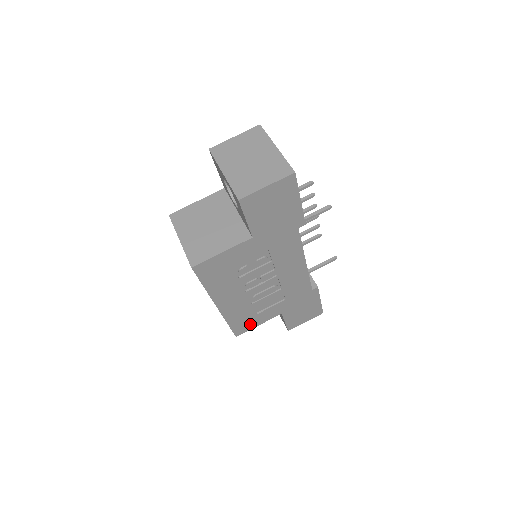
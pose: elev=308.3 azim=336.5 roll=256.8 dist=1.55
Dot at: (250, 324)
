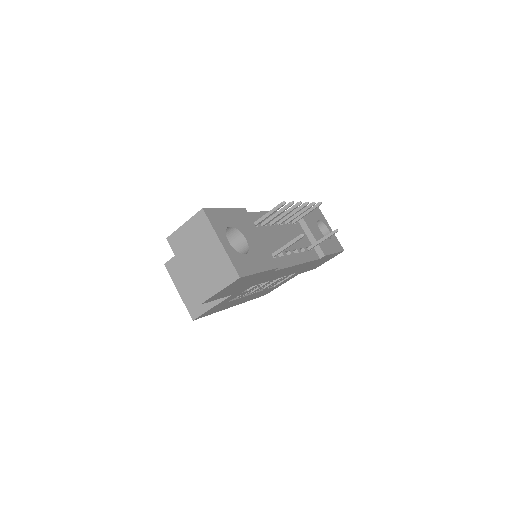
Dot at: occluded
